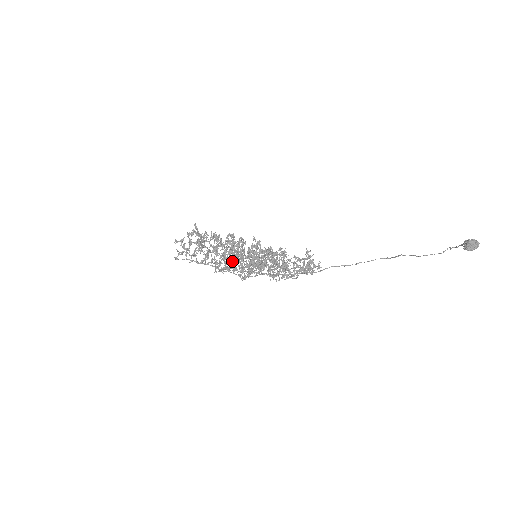
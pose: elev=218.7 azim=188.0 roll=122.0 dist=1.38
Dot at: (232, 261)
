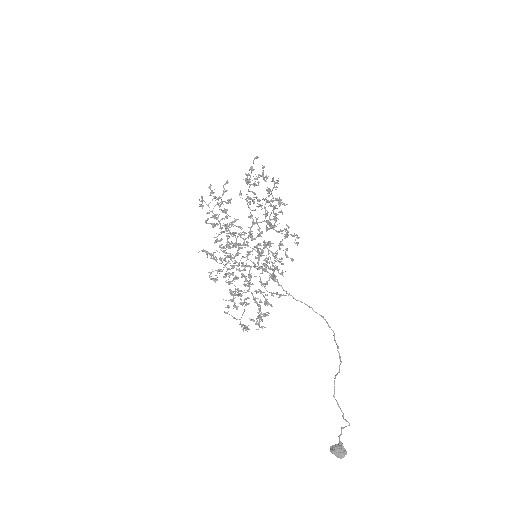
Dot at: (224, 252)
